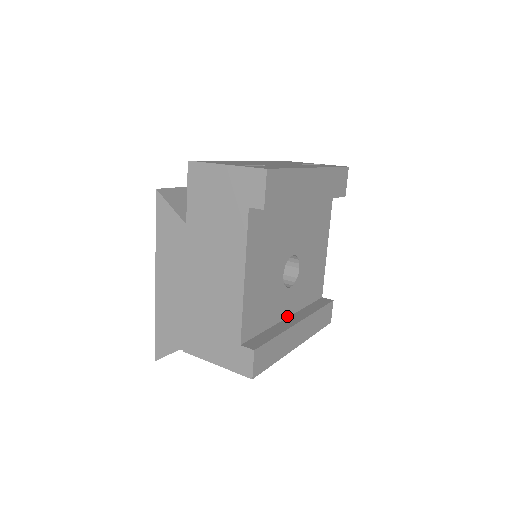
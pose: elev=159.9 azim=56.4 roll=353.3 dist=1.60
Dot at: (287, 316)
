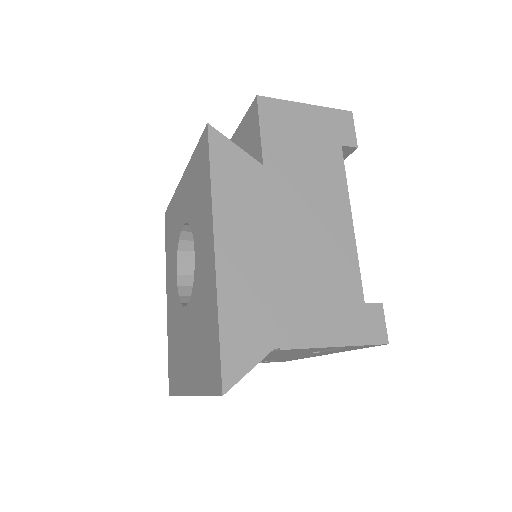
Dot at: occluded
